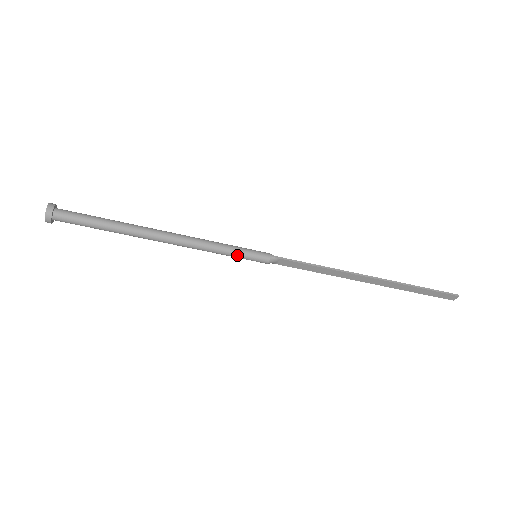
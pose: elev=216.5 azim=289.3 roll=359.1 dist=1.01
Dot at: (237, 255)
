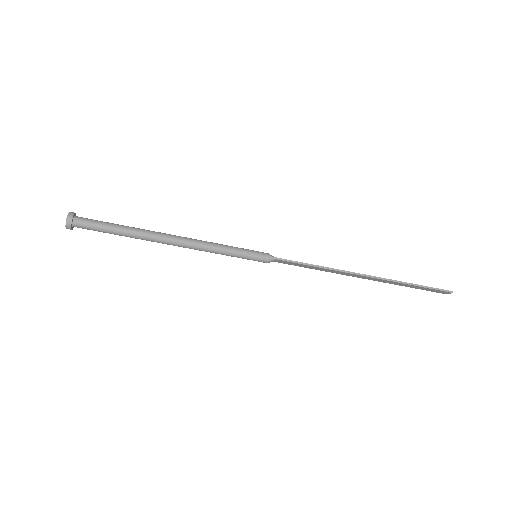
Dot at: (238, 256)
